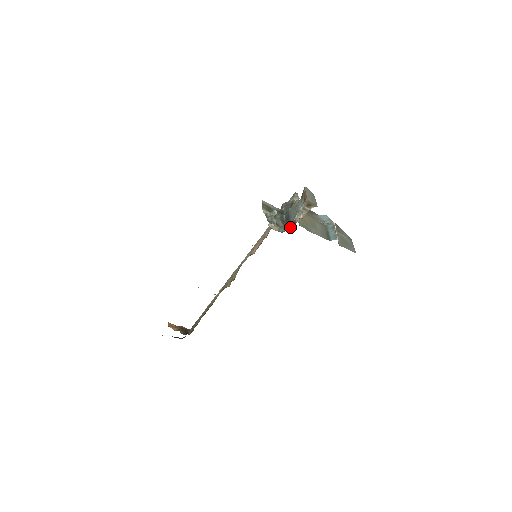
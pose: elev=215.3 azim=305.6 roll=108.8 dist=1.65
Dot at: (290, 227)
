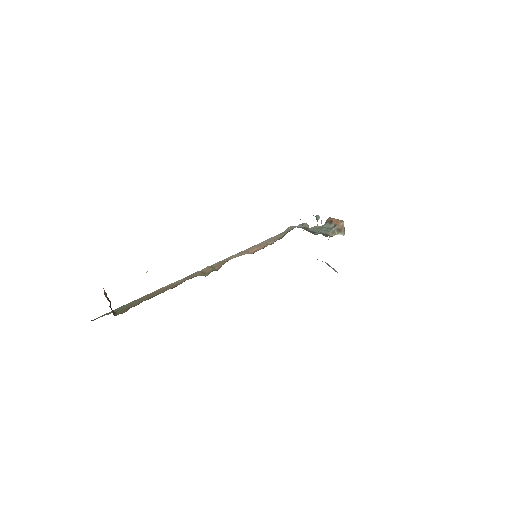
Dot at: occluded
